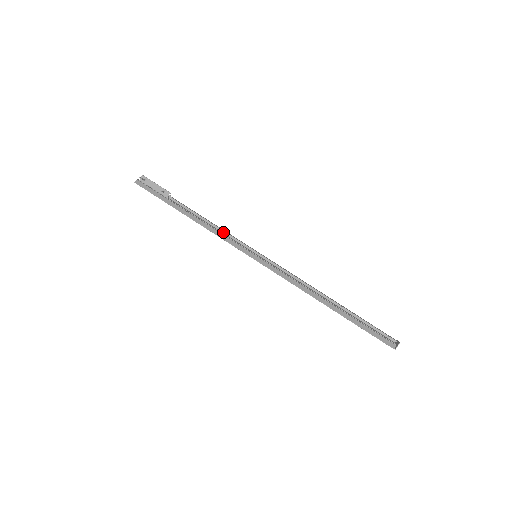
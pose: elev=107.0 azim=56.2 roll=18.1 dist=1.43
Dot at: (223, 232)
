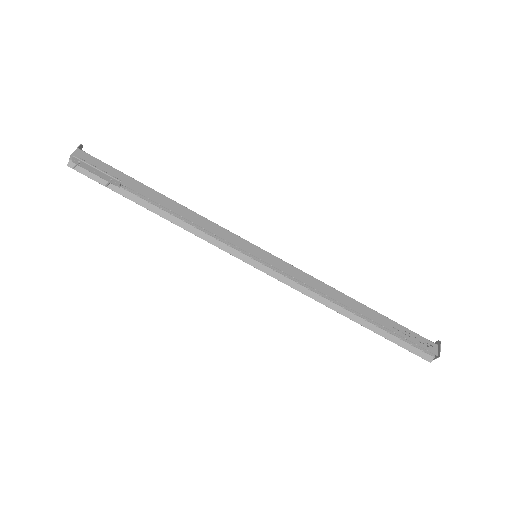
Dot at: (208, 222)
